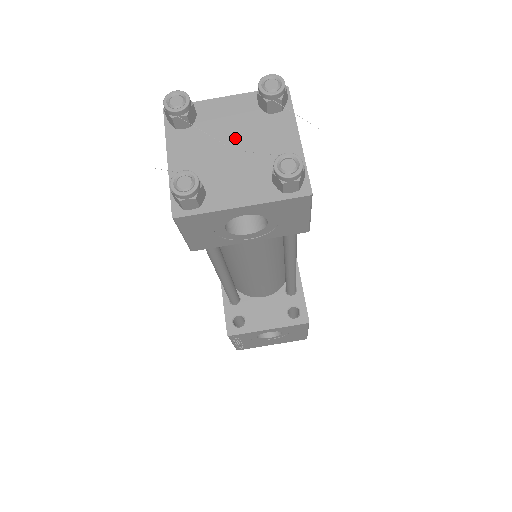
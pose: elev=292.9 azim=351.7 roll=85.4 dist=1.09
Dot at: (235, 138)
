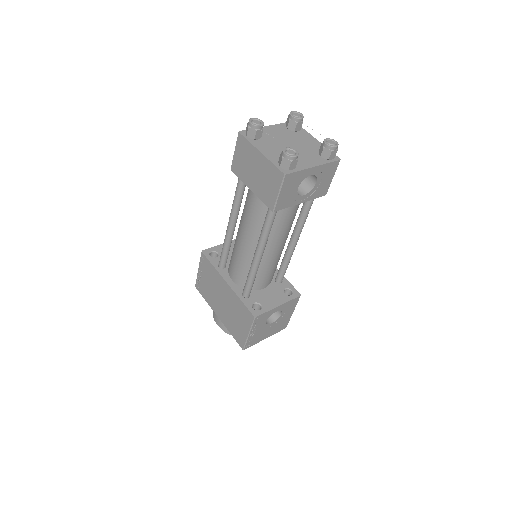
Dot at: (287, 141)
